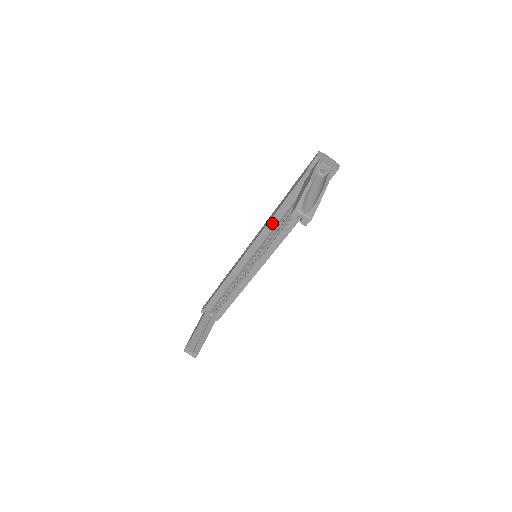
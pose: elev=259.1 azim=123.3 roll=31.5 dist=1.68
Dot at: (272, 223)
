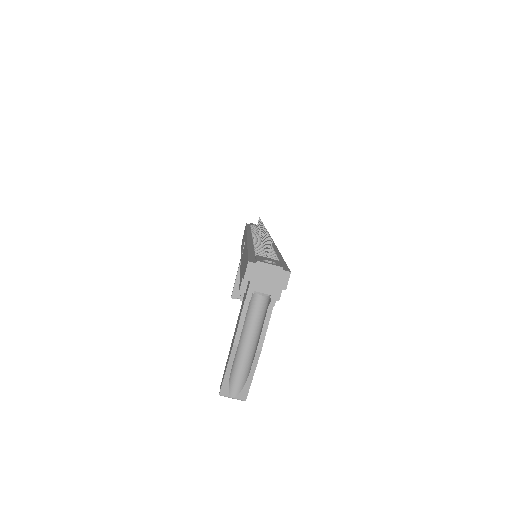
Dot at: occluded
